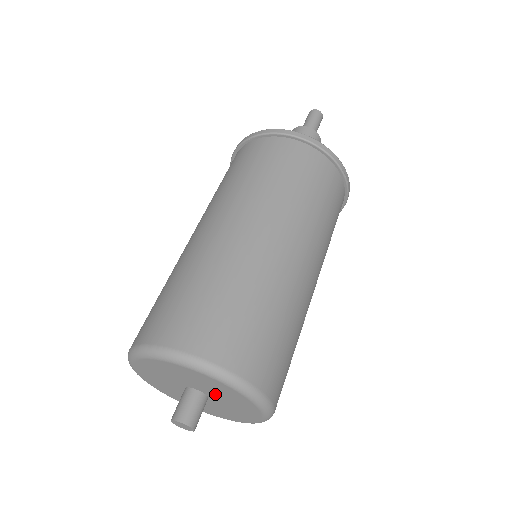
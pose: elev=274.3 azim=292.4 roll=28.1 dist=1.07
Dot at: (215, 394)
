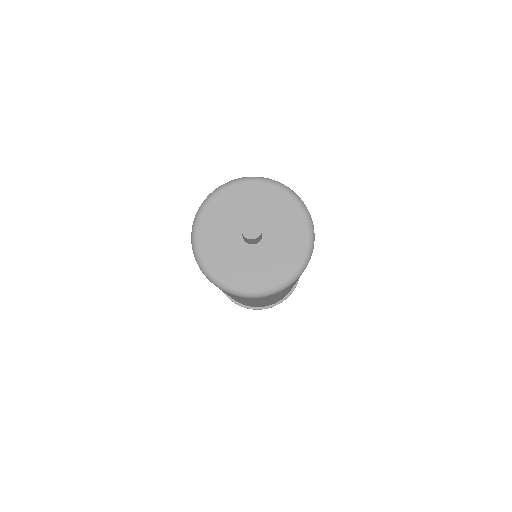
Dot at: (270, 221)
